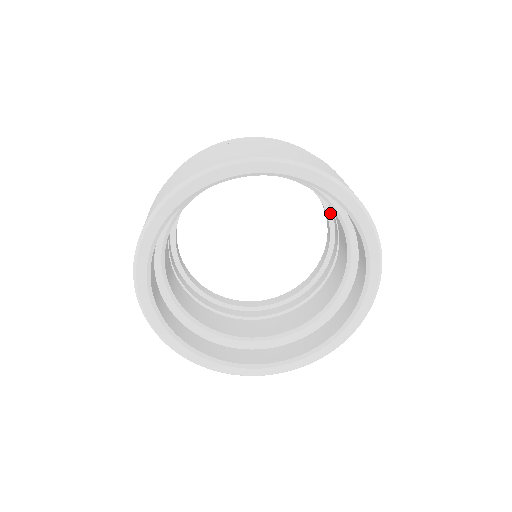
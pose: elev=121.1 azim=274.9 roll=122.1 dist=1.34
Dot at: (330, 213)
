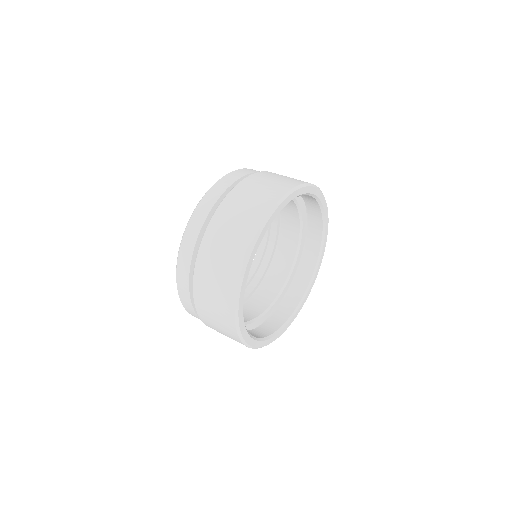
Dot at: (270, 227)
